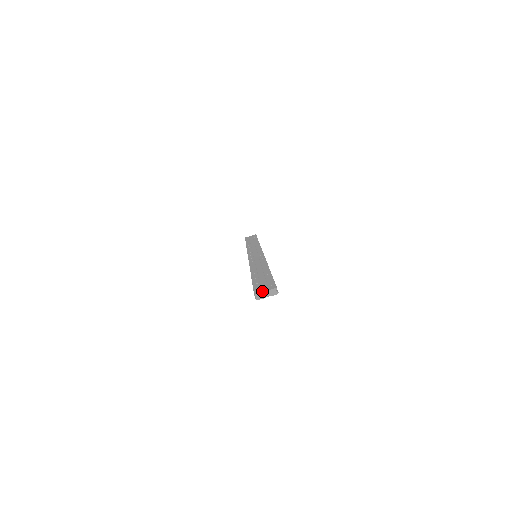
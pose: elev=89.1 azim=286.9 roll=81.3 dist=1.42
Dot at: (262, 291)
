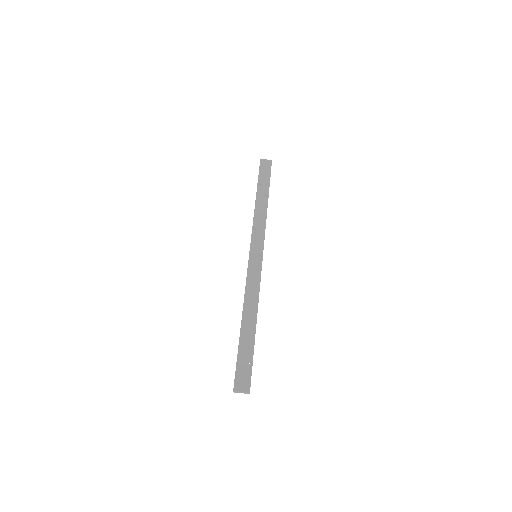
Dot at: (239, 389)
